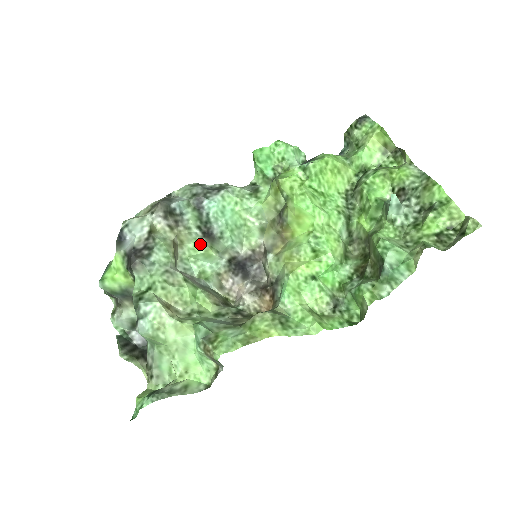
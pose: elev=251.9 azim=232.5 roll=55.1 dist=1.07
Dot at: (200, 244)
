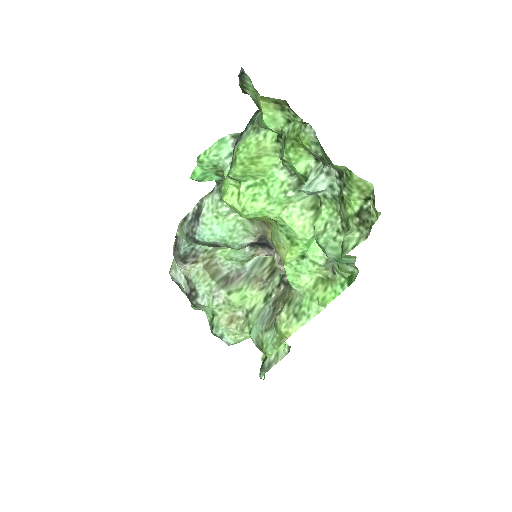
Dot at: (224, 247)
